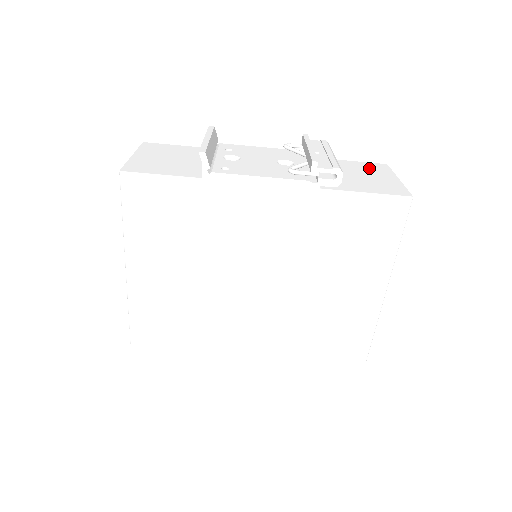
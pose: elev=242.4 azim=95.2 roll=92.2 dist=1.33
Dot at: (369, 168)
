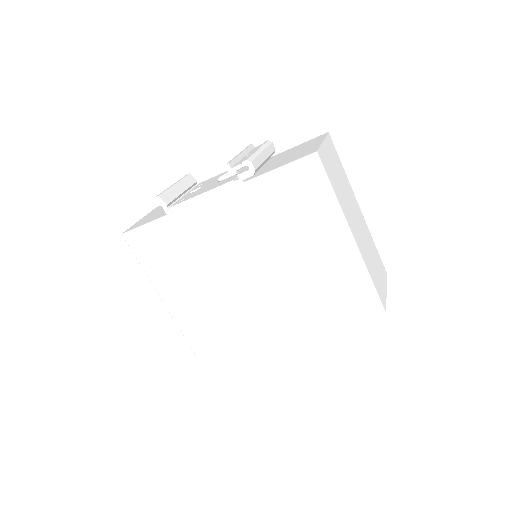
Dot at: (306, 144)
